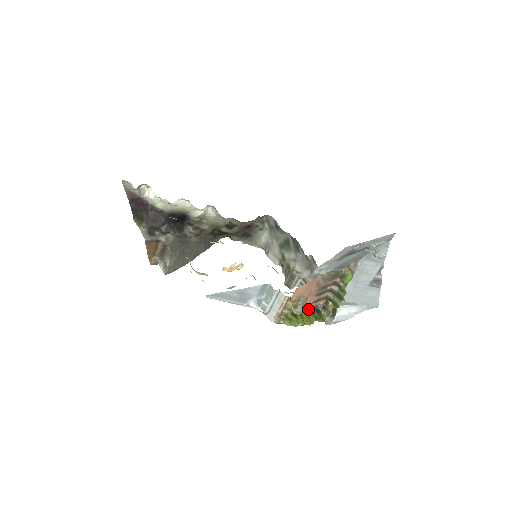
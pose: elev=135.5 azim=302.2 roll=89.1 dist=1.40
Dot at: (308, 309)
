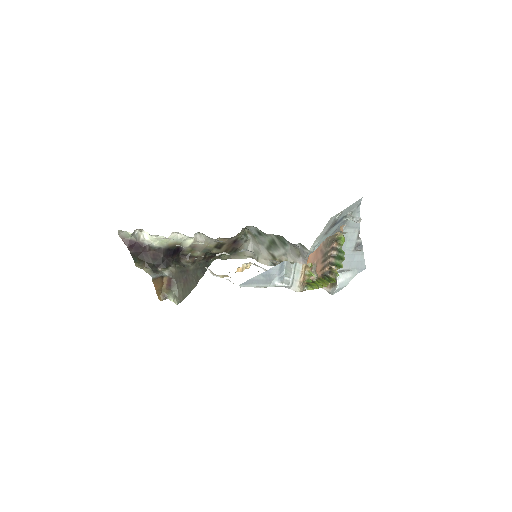
Dot at: (319, 276)
